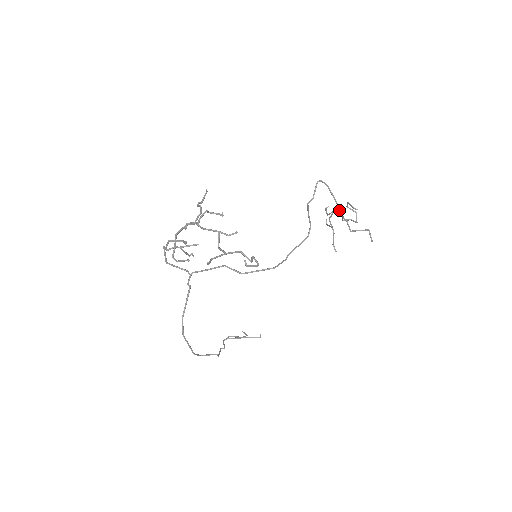
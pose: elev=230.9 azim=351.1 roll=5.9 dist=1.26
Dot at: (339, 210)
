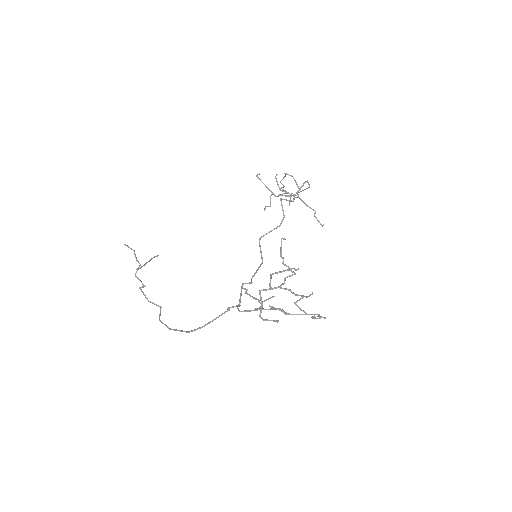
Dot at: occluded
